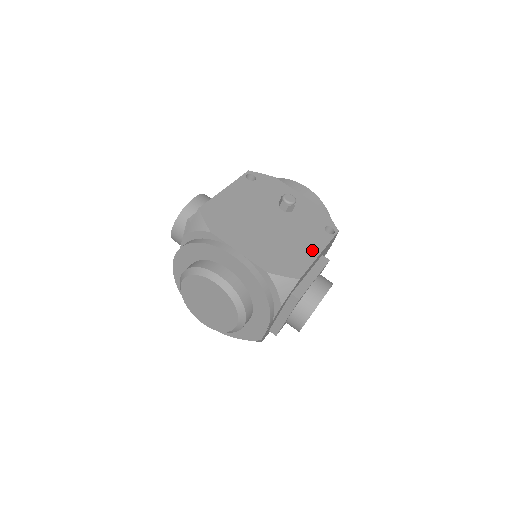
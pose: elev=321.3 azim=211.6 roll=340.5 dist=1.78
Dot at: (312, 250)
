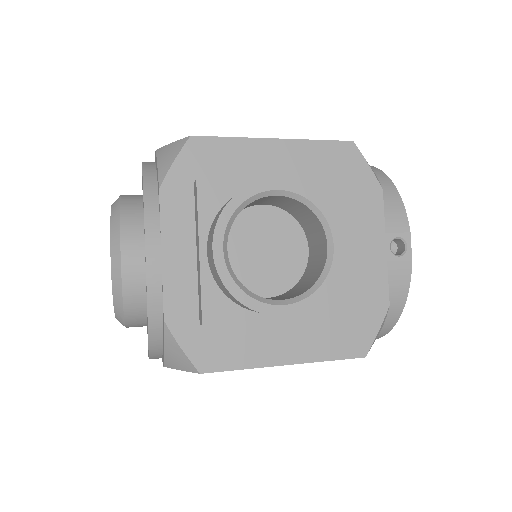
Dot at: occluded
